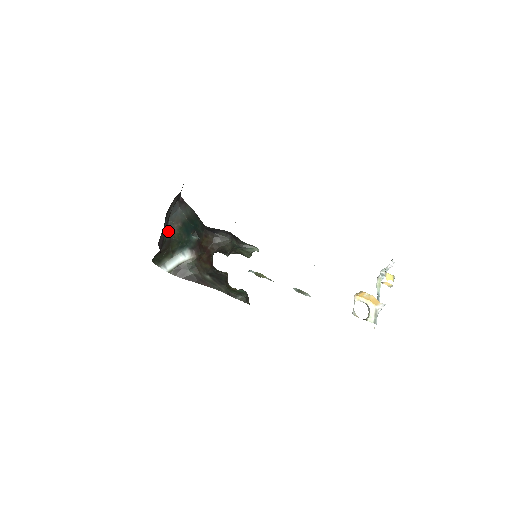
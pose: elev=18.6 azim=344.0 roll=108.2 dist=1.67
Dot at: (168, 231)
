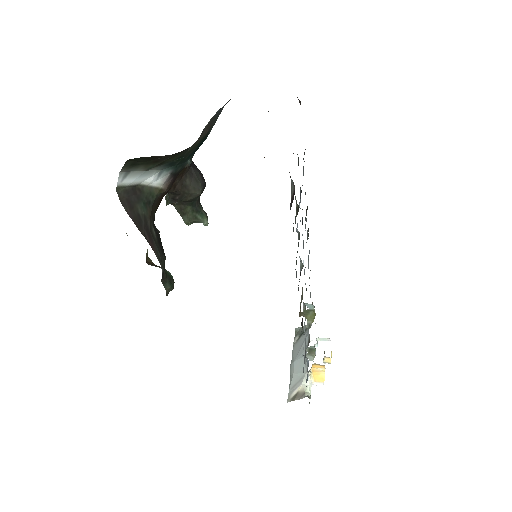
Dot at: occluded
